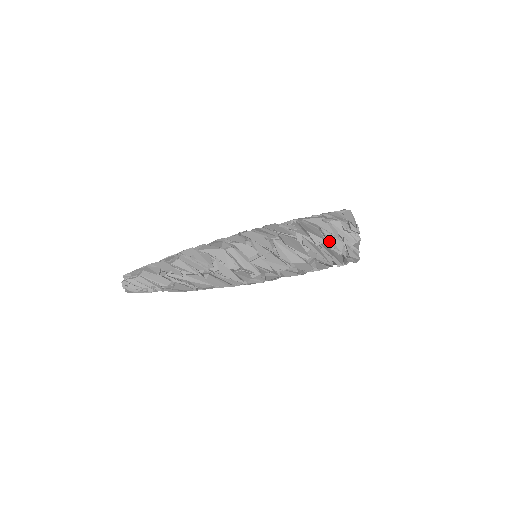
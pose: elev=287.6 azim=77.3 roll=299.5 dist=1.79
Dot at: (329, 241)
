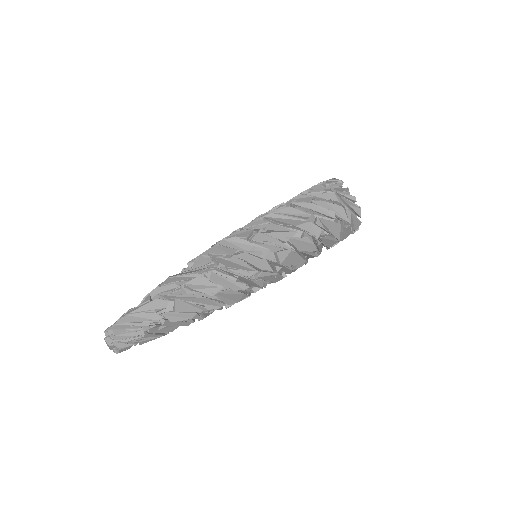
Dot at: (319, 197)
